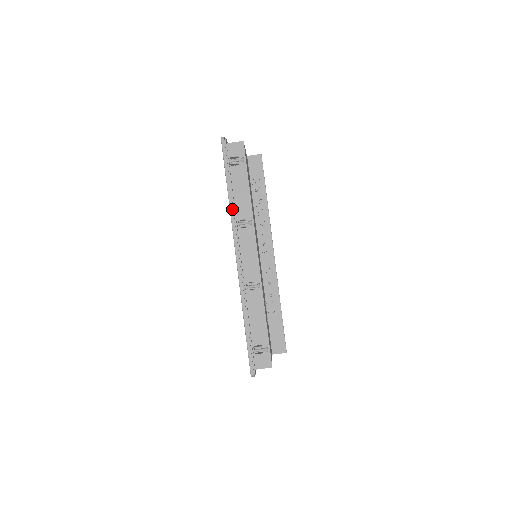
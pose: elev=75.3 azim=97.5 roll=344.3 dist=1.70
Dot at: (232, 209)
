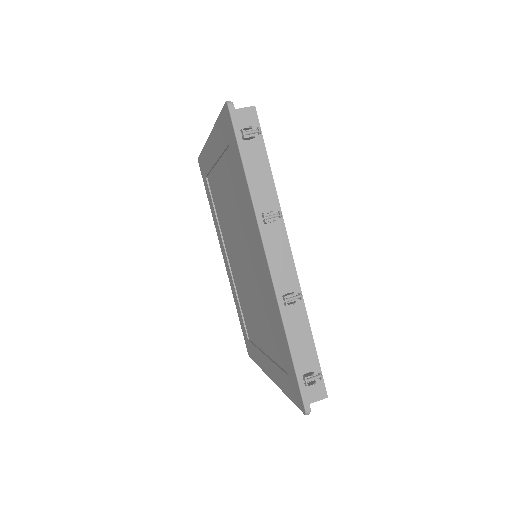
Dot at: (255, 199)
